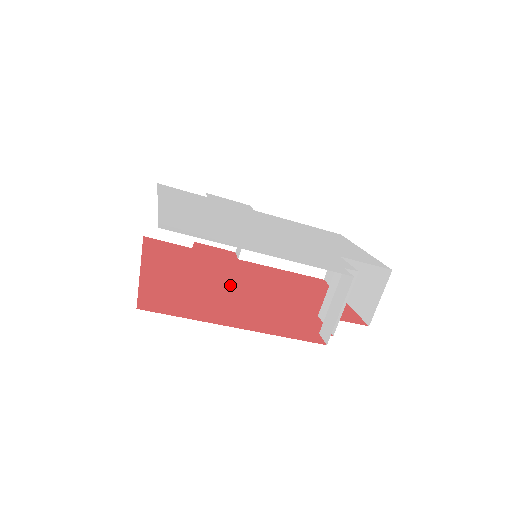
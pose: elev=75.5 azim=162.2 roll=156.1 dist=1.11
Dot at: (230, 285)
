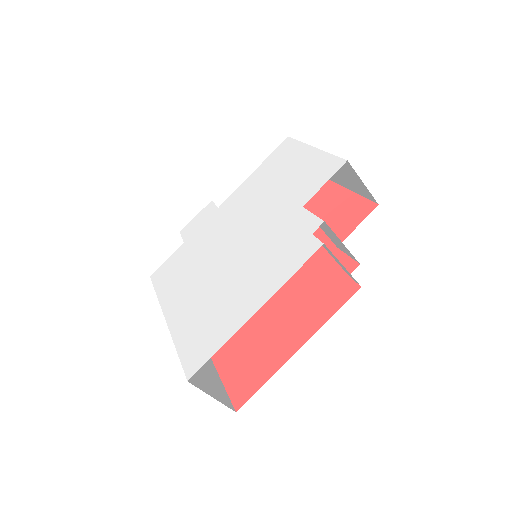
Dot at: occluded
